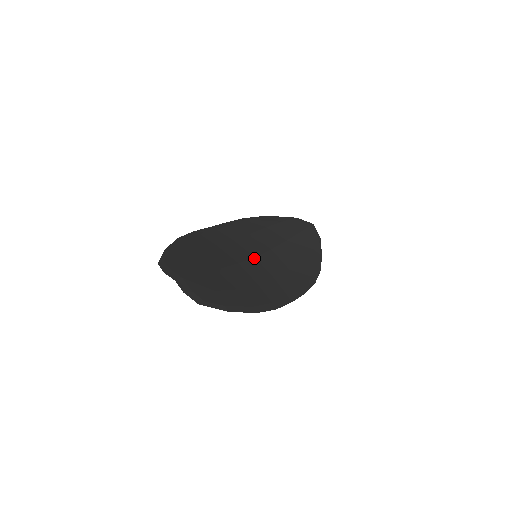
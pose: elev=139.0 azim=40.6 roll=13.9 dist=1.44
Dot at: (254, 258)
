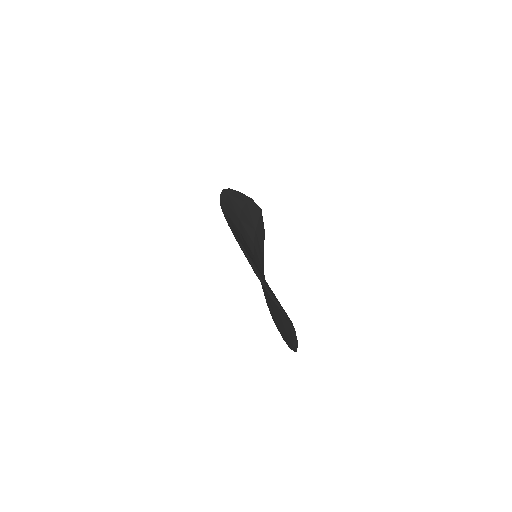
Dot at: occluded
